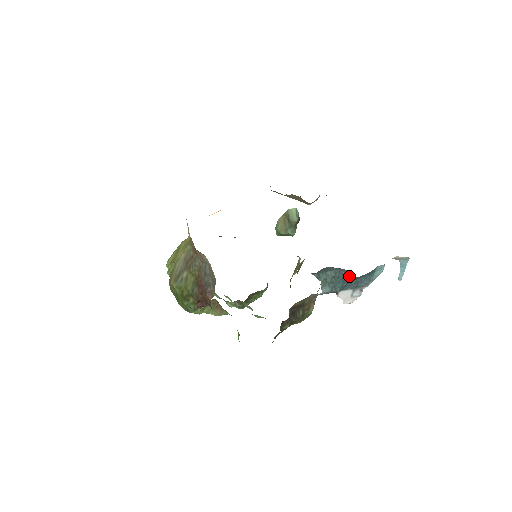
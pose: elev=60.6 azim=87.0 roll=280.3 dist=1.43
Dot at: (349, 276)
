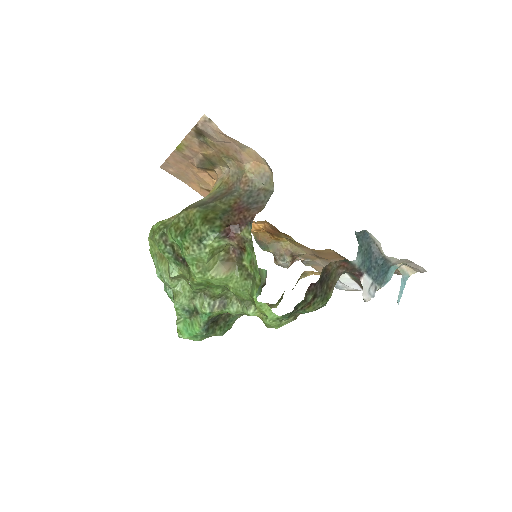
Dot at: (375, 258)
